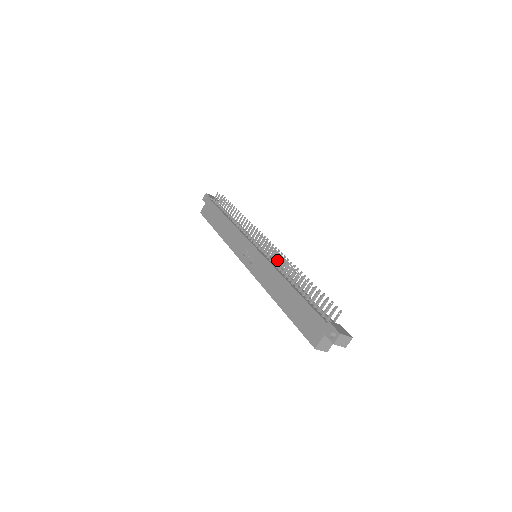
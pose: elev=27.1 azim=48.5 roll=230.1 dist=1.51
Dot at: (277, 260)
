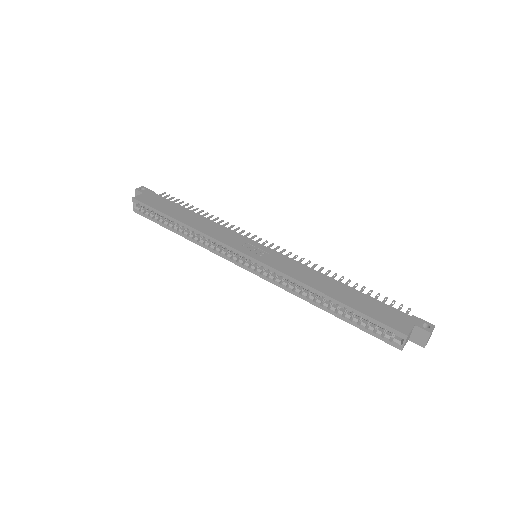
Dot at: occluded
